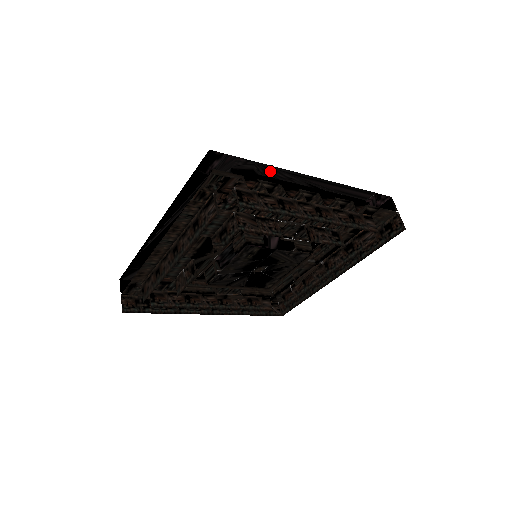
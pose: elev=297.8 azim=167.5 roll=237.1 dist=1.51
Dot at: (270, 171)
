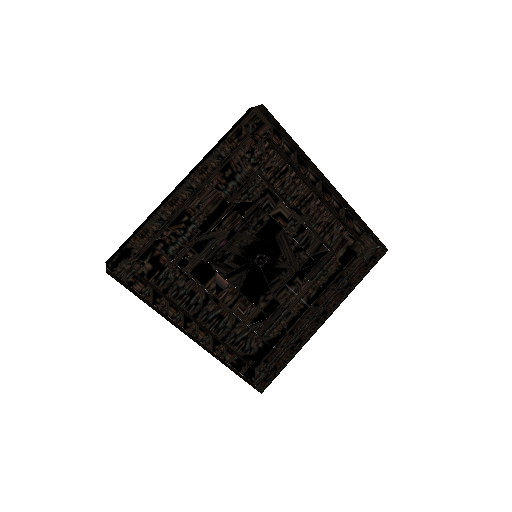
Dot at: occluded
